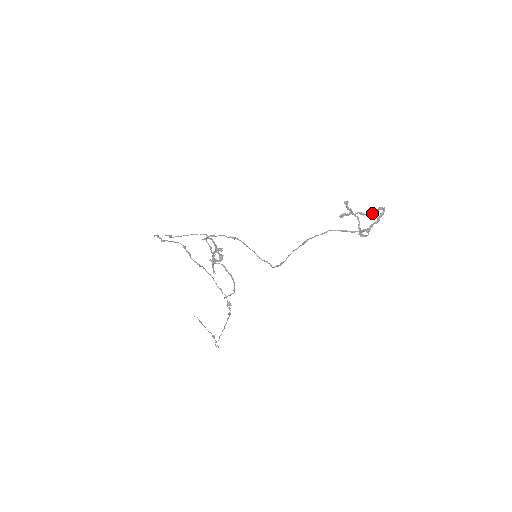
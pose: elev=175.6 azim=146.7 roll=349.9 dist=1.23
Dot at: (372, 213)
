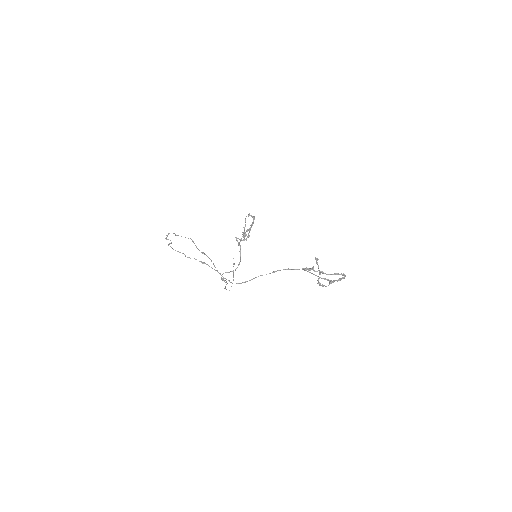
Dot at: occluded
